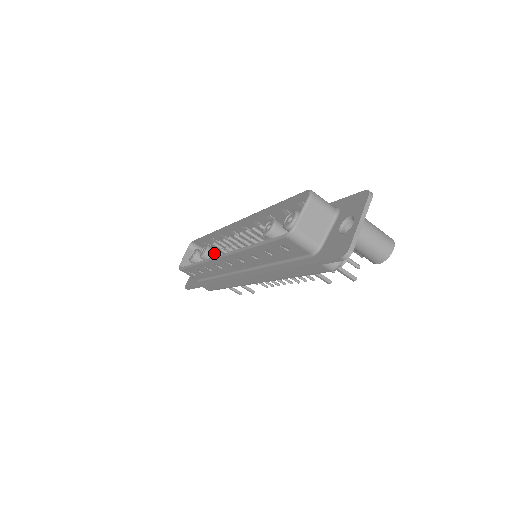
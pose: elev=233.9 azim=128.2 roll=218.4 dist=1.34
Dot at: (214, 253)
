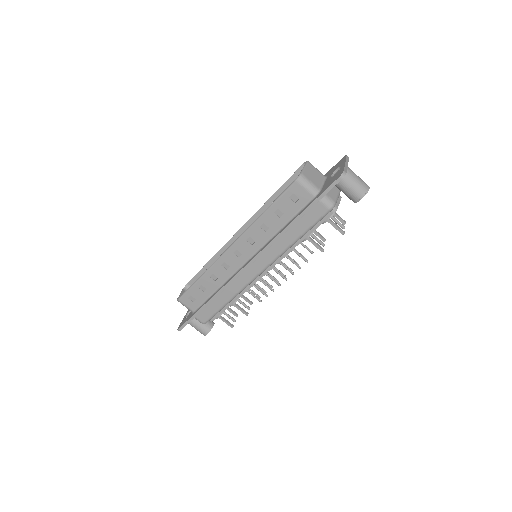
Dot at: occluded
